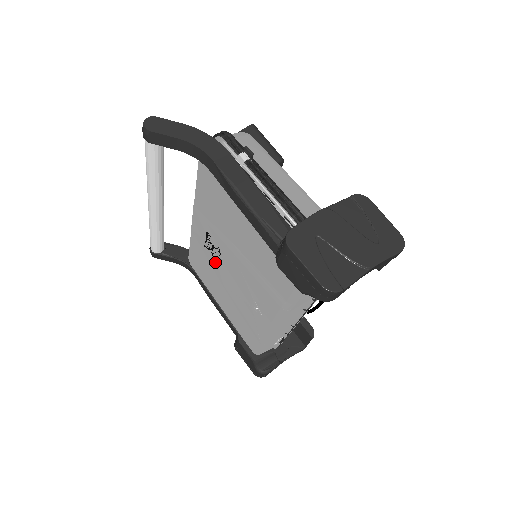
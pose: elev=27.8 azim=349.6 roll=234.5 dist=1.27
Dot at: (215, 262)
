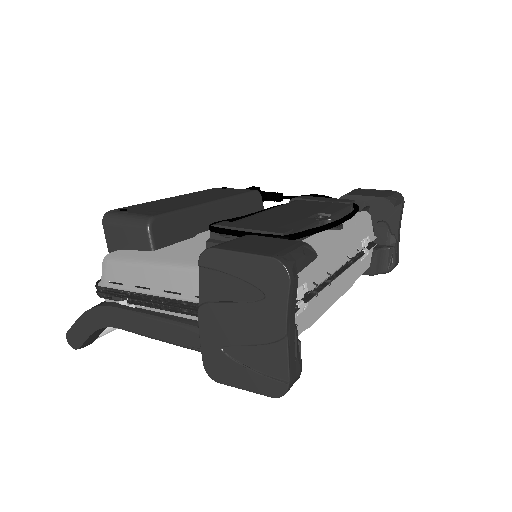
Dot at: occluded
